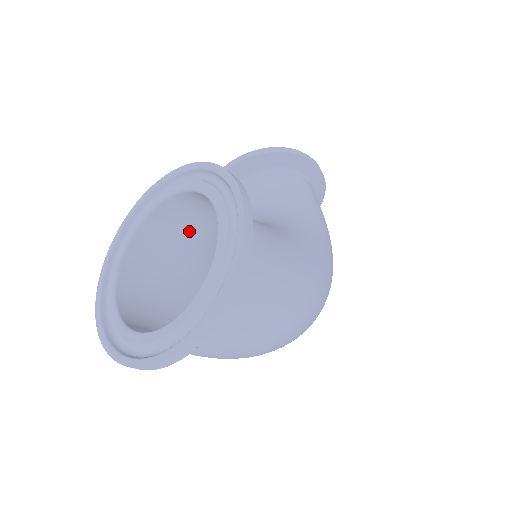
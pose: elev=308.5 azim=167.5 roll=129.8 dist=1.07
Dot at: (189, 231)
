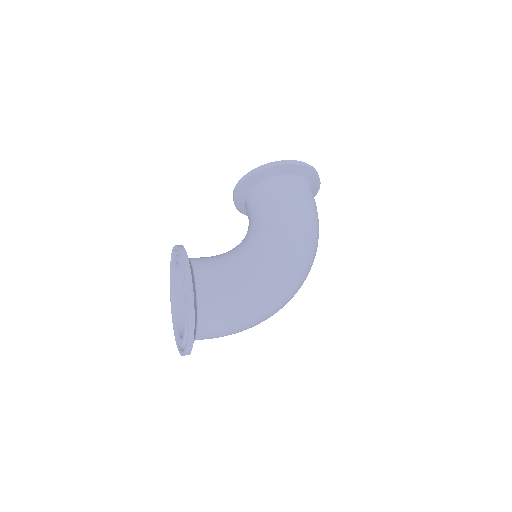
Dot at: occluded
